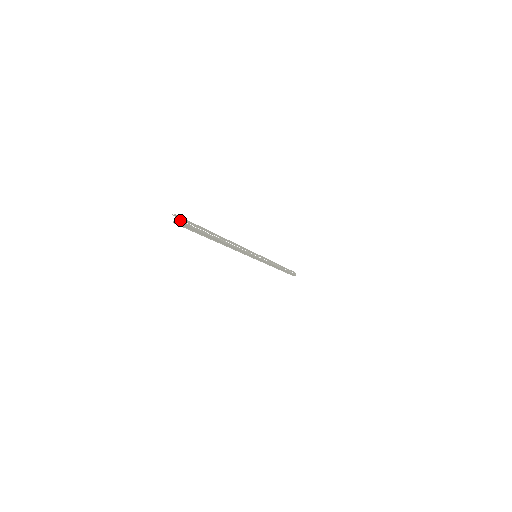
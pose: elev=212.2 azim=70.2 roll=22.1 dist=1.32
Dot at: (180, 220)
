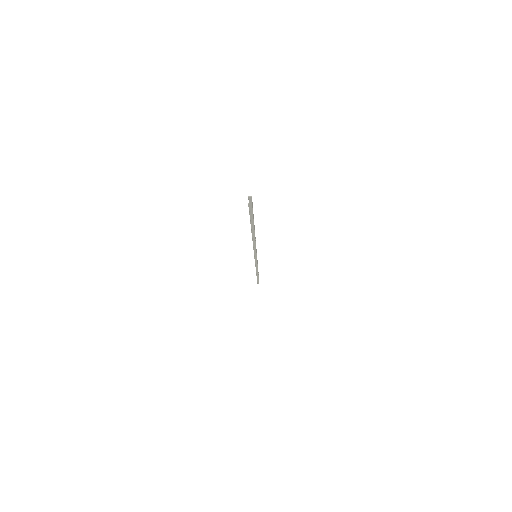
Dot at: (252, 203)
